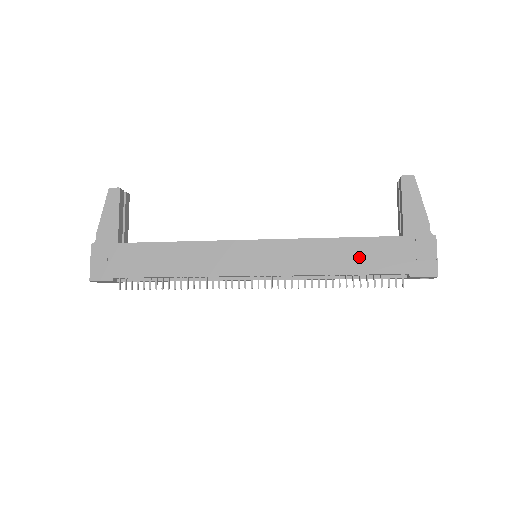
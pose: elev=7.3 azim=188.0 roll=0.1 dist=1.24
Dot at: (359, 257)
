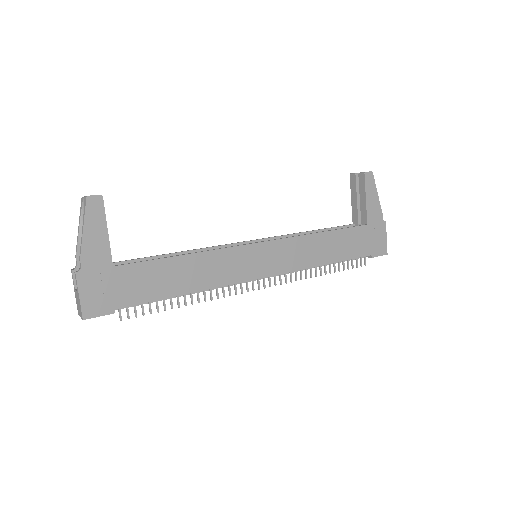
Dot at: (340, 247)
